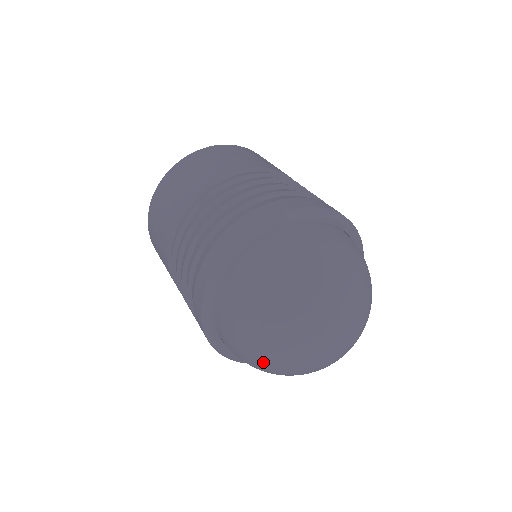
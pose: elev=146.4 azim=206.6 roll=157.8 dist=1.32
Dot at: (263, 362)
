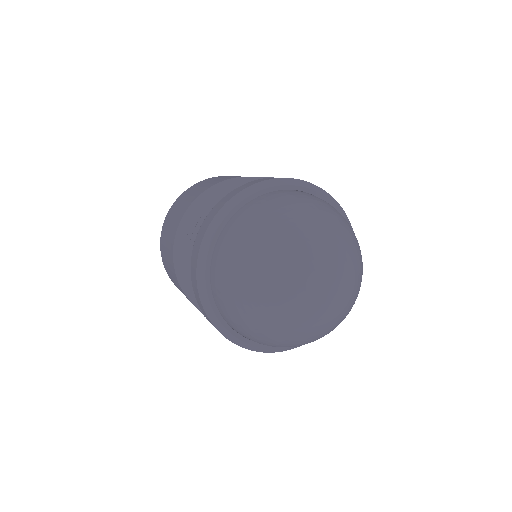
Dot at: (291, 341)
